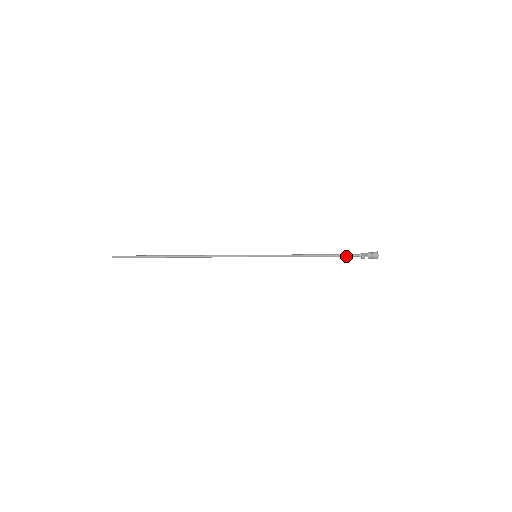
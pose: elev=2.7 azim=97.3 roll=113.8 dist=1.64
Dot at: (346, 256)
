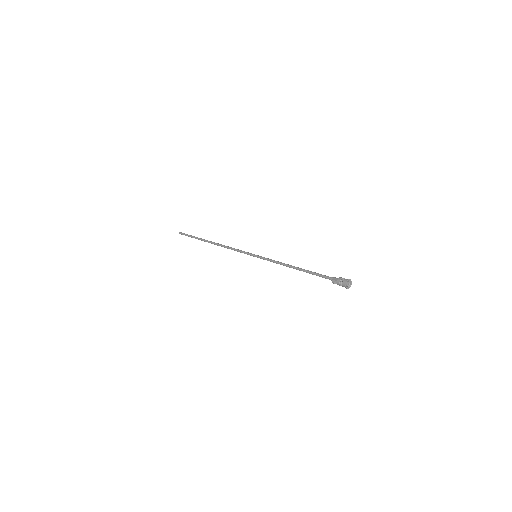
Dot at: (320, 276)
